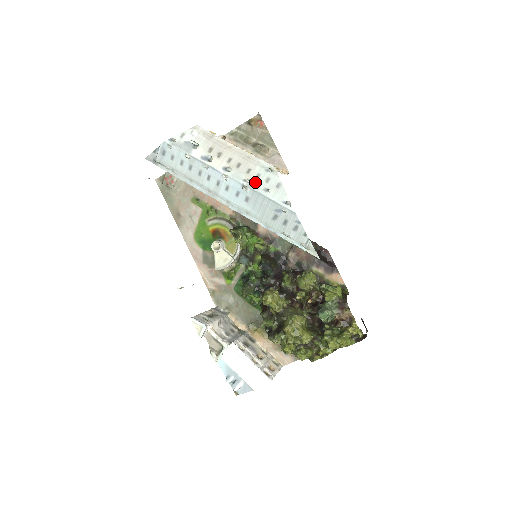
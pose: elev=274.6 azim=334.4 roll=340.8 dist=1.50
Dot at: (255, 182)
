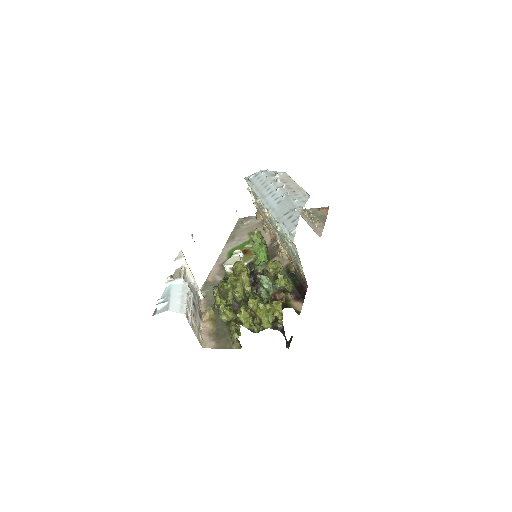
Dot at: (292, 195)
